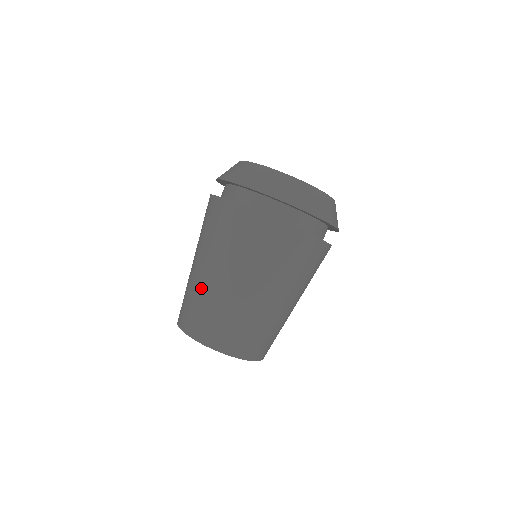
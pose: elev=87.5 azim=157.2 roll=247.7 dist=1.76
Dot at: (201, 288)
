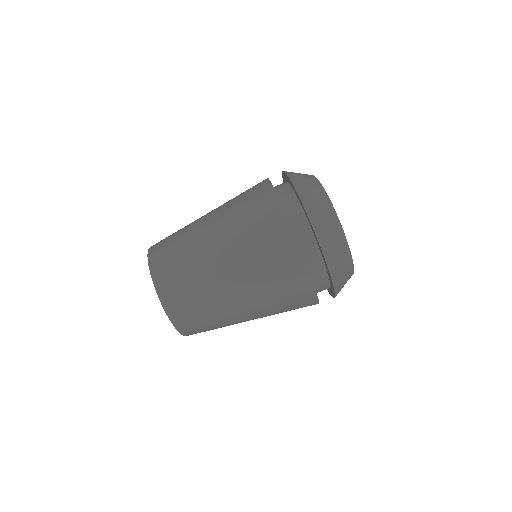
Dot at: (198, 256)
